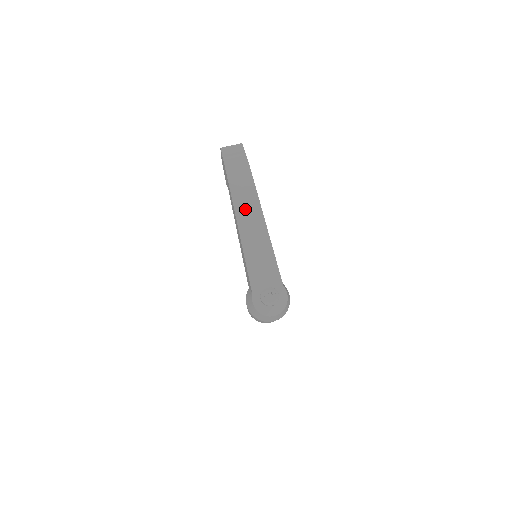
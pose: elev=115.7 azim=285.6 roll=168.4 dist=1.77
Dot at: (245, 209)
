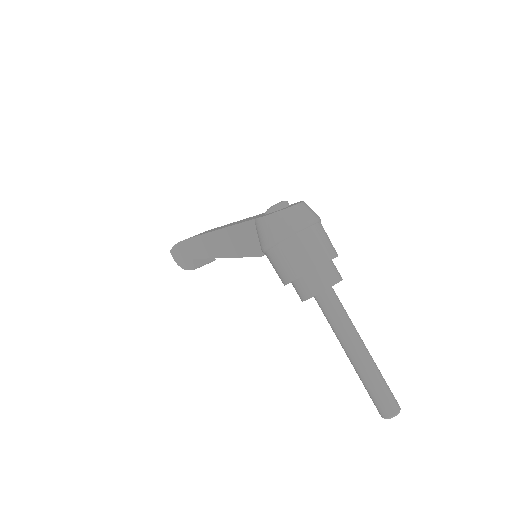
Dot at: occluded
